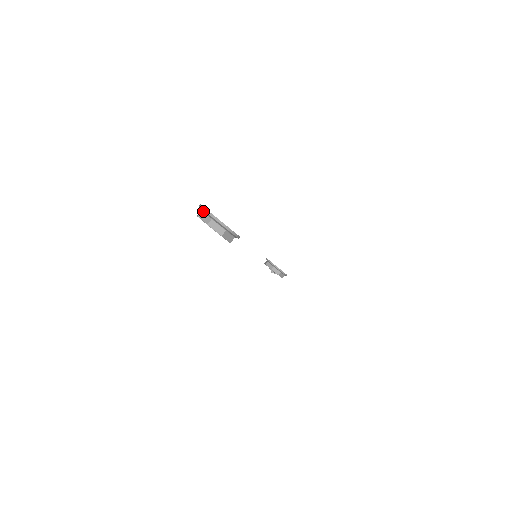
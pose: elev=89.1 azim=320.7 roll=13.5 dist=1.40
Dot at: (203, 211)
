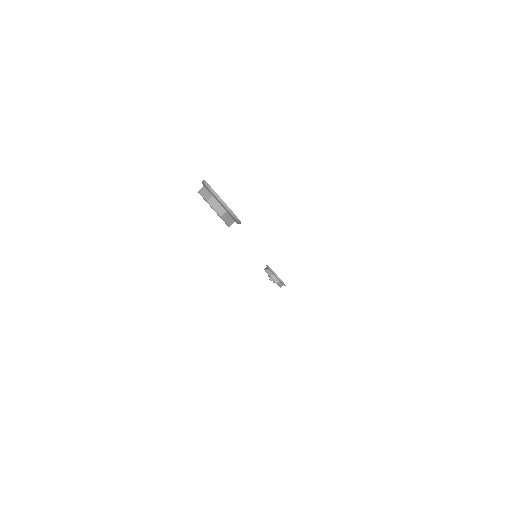
Dot at: (205, 187)
